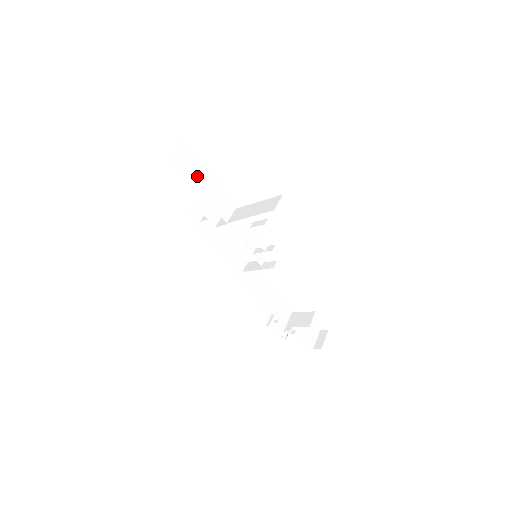
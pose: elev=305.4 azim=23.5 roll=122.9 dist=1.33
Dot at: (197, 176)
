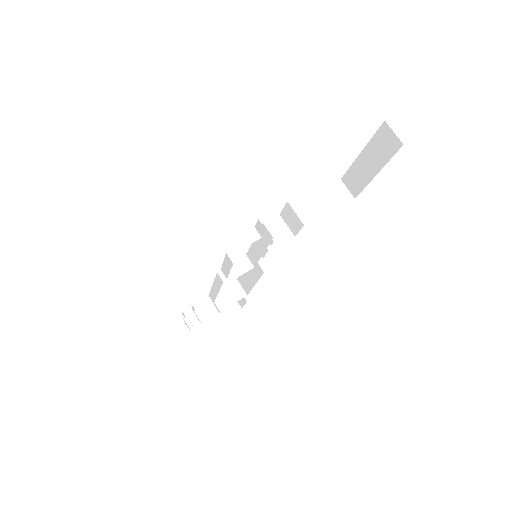
Dot at: occluded
